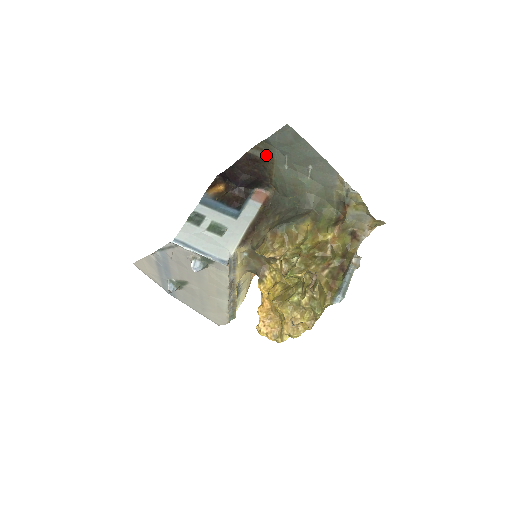
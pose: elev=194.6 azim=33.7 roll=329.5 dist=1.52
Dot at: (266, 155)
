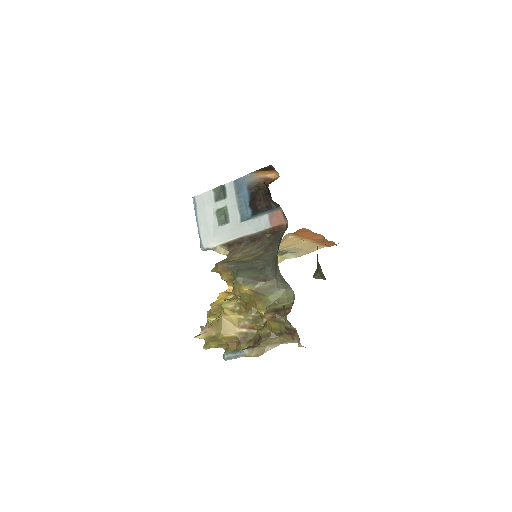
Dot at: occluded
